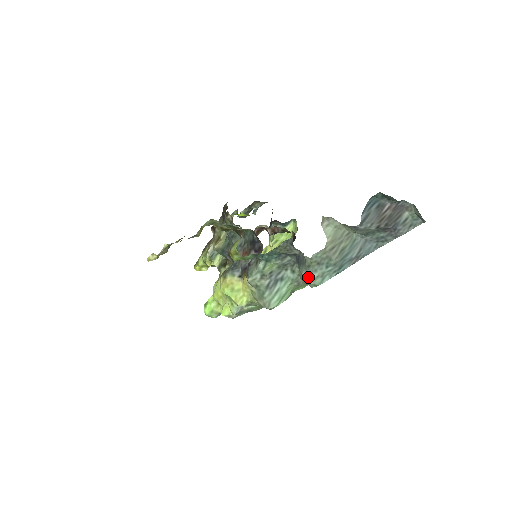
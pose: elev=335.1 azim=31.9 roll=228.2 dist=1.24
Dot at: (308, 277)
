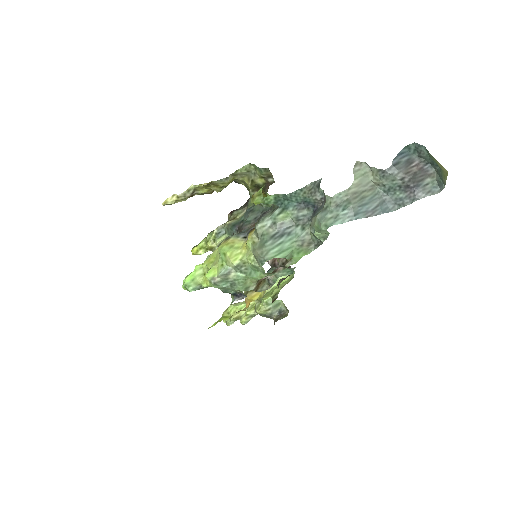
Dot at: (322, 217)
